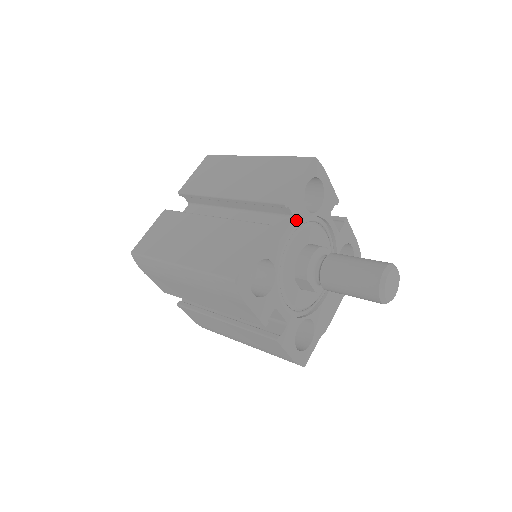
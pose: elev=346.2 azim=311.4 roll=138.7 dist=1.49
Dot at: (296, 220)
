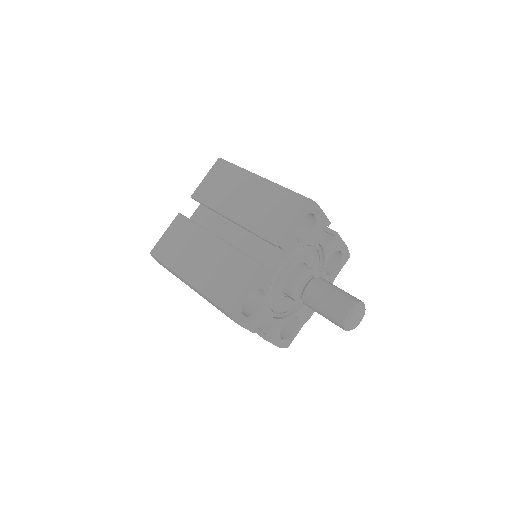
Dot at: (286, 252)
